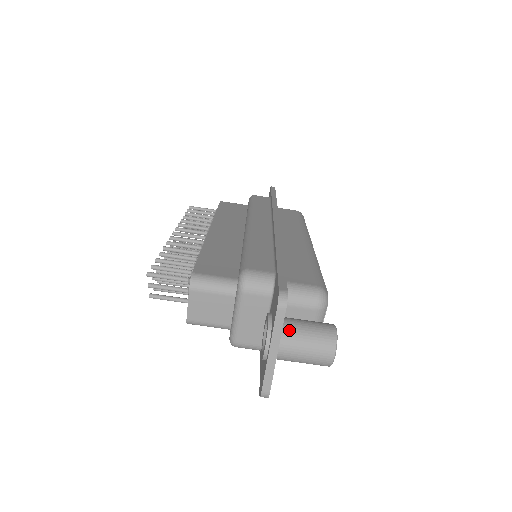
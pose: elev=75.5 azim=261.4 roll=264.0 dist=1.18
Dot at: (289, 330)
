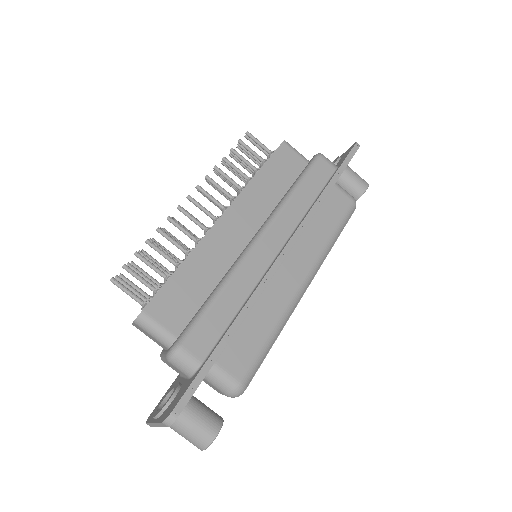
Dot at: (177, 419)
